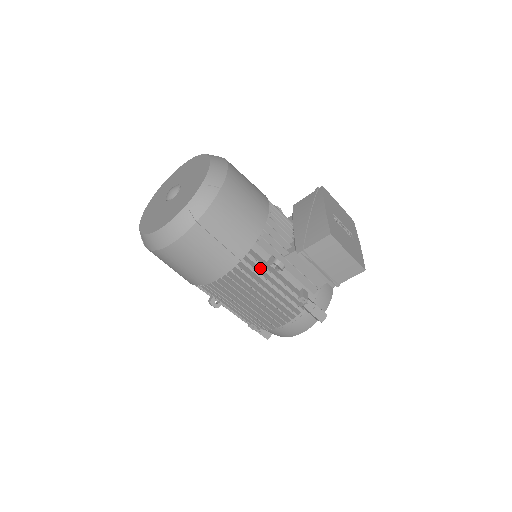
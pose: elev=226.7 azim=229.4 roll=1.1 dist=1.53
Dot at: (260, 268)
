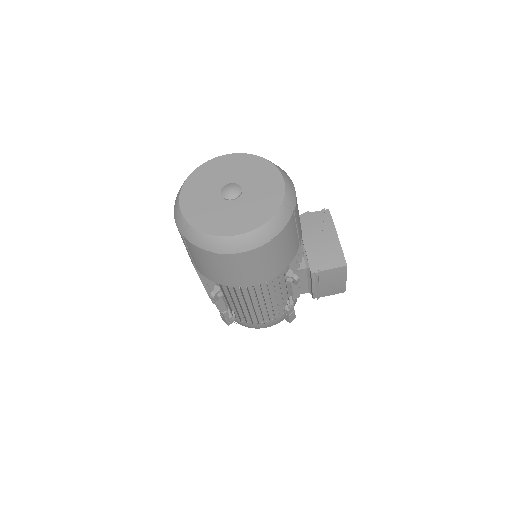
Dot at: occluded
